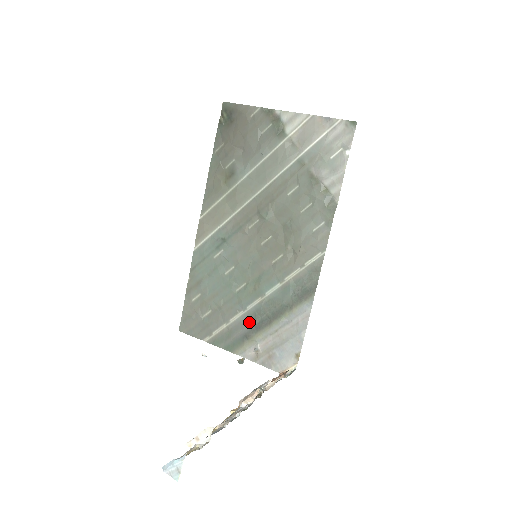
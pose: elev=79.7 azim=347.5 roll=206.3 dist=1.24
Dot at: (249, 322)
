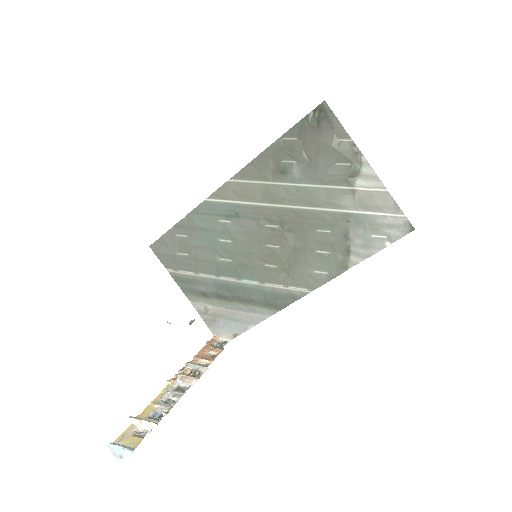
Dot at: (214, 287)
